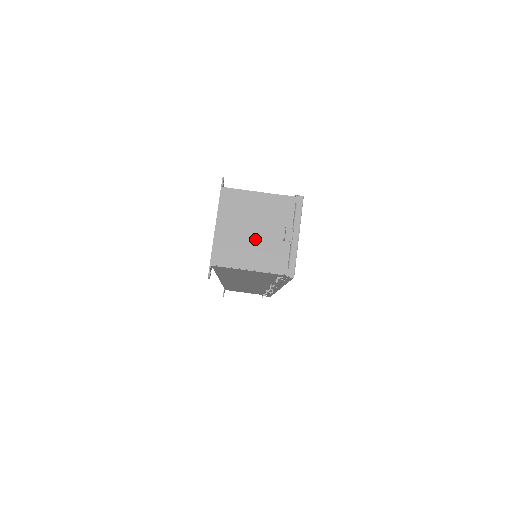
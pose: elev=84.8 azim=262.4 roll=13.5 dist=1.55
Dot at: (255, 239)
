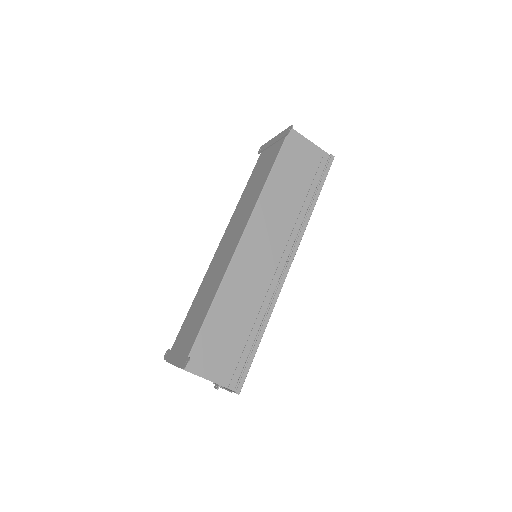
Dot at: occluded
